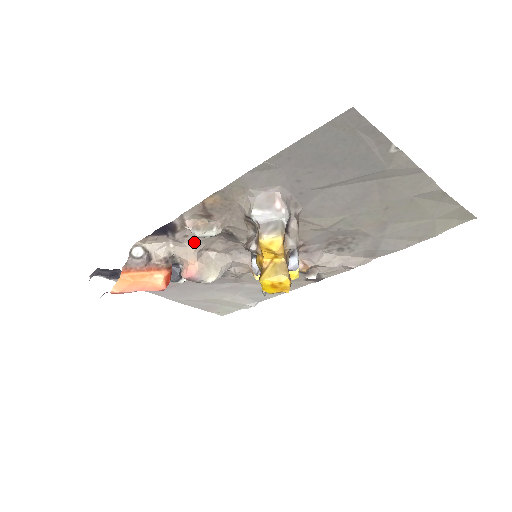
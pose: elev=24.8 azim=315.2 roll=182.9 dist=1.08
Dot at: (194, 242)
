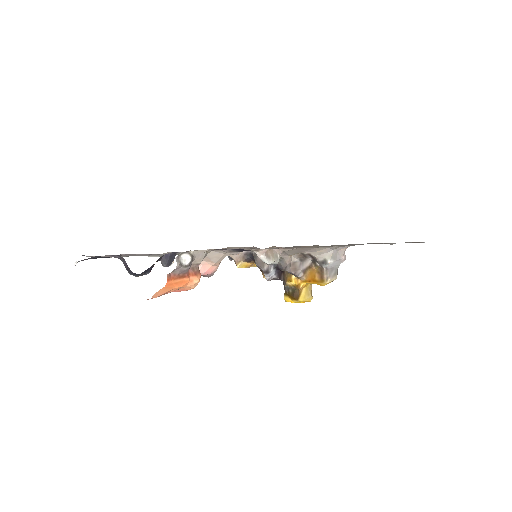
Dot at: occluded
